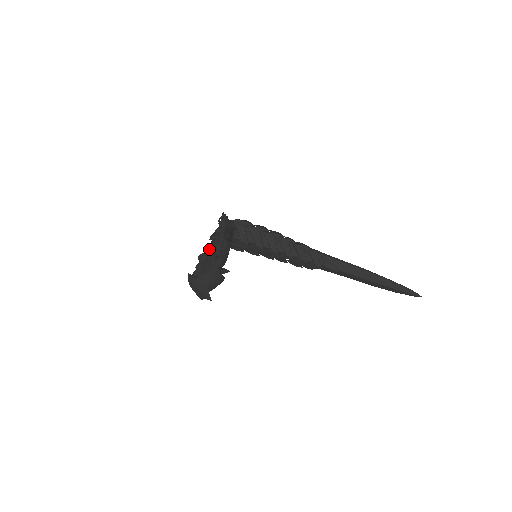
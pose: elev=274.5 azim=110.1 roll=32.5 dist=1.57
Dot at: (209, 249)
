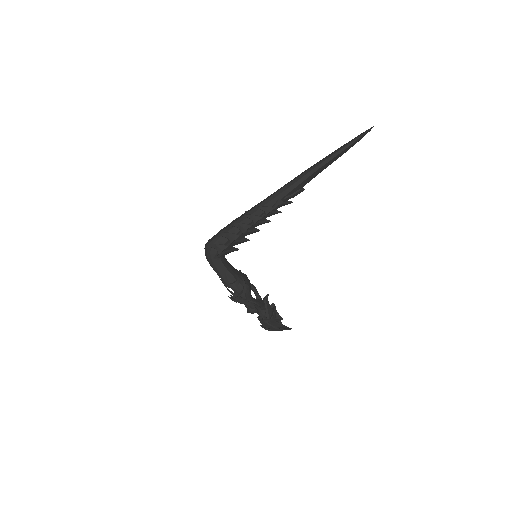
Dot at: occluded
